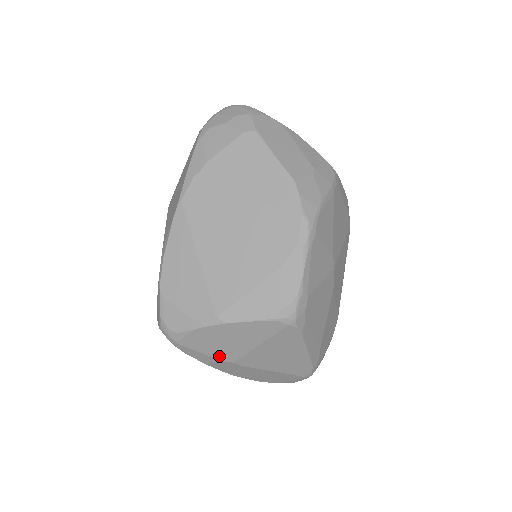
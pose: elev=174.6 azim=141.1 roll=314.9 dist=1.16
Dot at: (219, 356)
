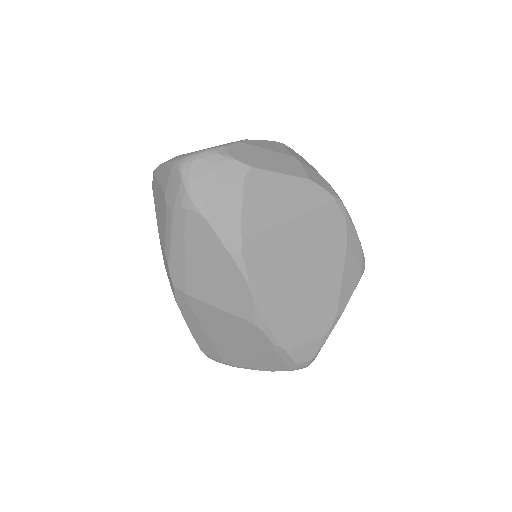
Dot at: occluded
